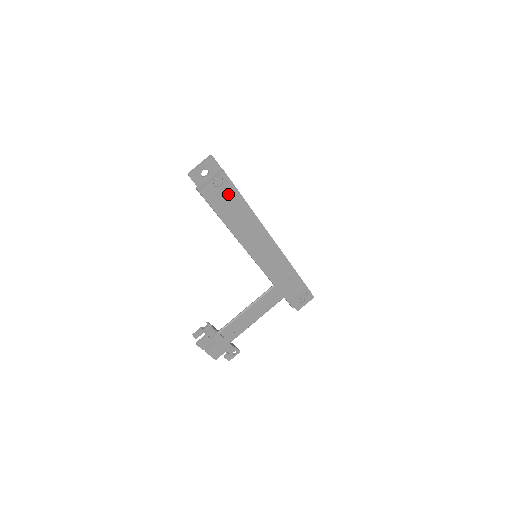
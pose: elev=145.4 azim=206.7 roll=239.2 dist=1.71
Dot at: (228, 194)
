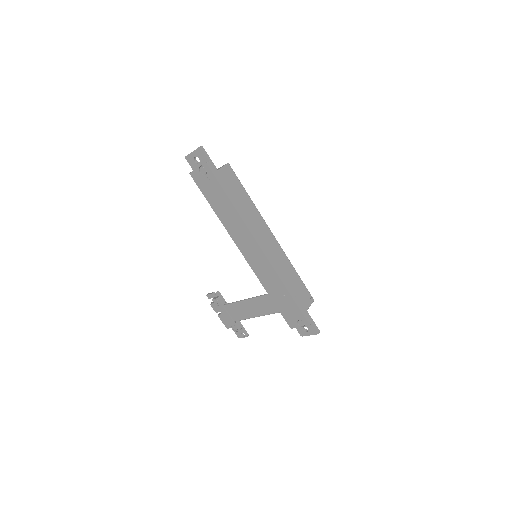
Dot at: (213, 185)
